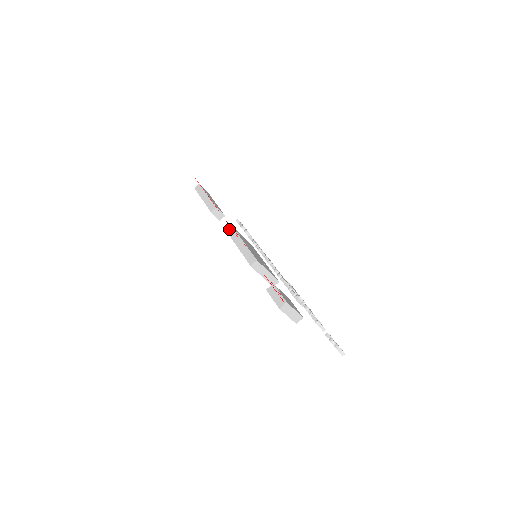
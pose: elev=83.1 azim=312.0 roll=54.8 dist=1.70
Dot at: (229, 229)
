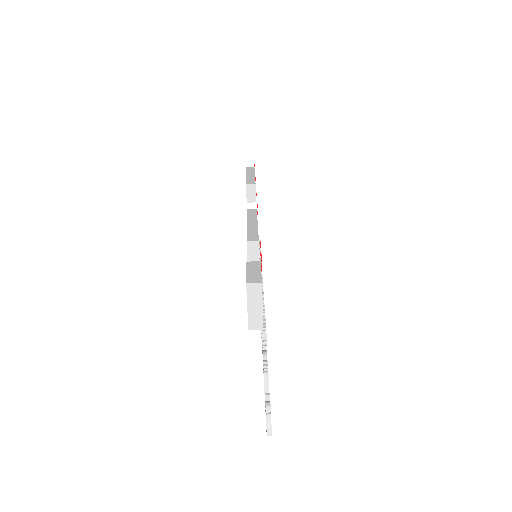
Dot at: occluded
